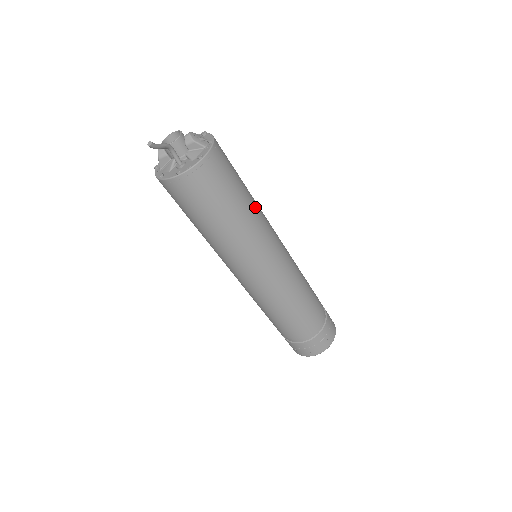
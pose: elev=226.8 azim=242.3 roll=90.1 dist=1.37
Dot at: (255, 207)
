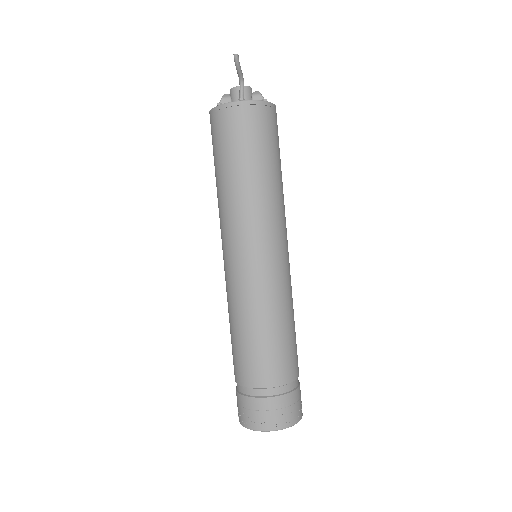
Dot at: occluded
